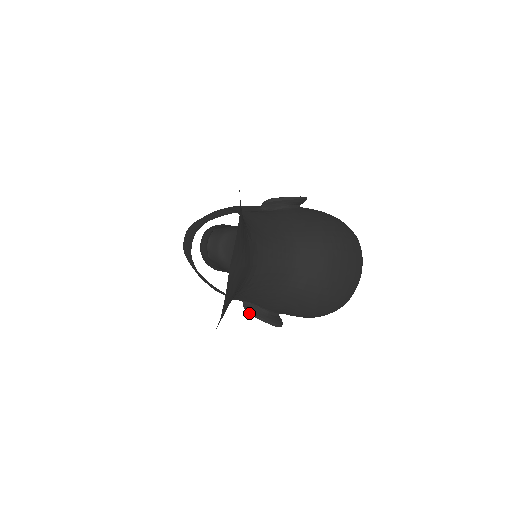
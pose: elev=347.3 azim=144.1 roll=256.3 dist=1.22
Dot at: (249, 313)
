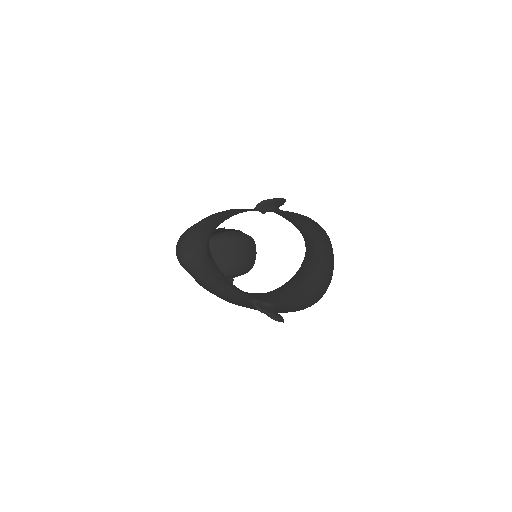
Dot at: (263, 311)
